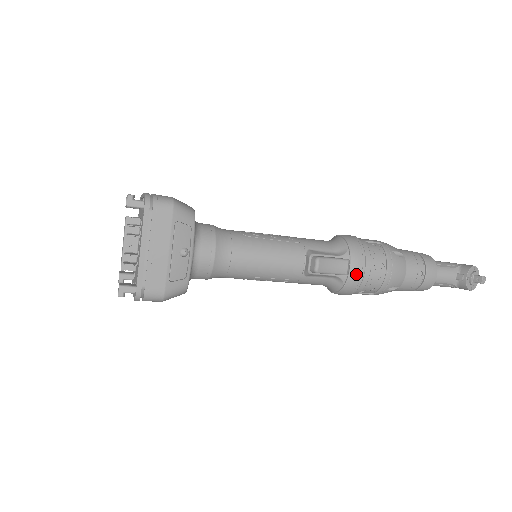
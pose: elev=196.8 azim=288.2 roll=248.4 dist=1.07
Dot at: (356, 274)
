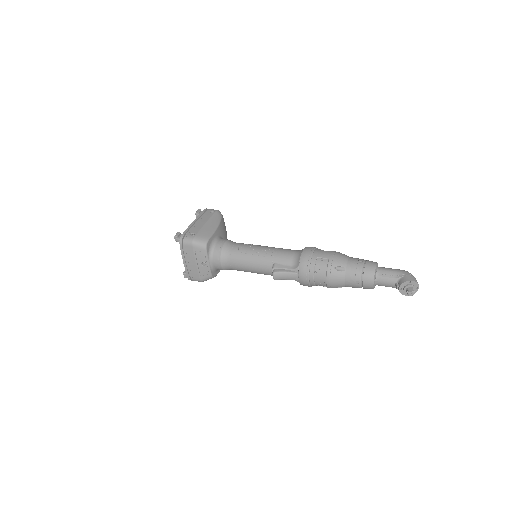
Dot at: (303, 281)
